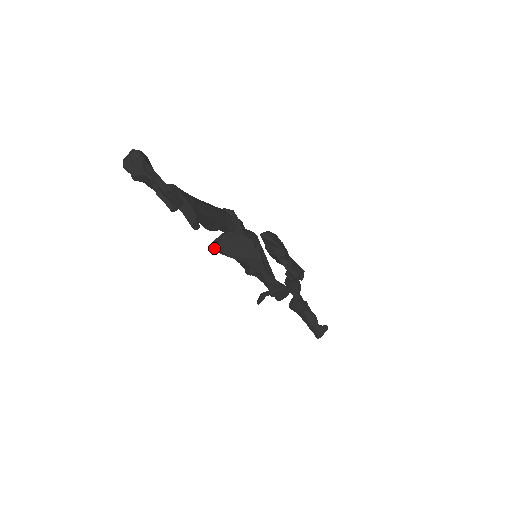
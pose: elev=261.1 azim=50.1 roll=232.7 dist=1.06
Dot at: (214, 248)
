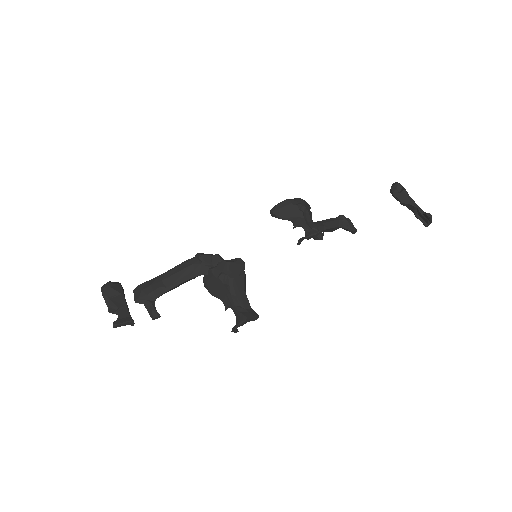
Dot at: occluded
